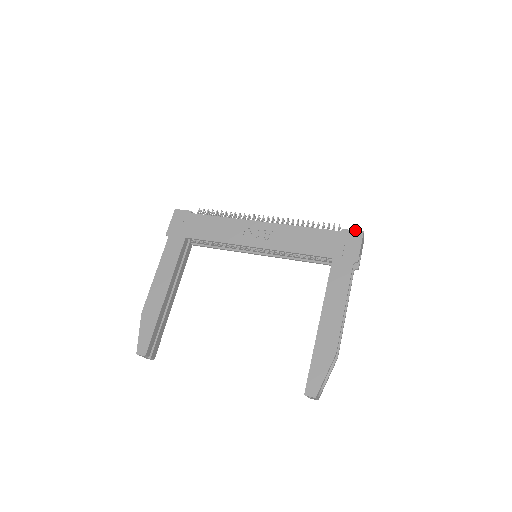
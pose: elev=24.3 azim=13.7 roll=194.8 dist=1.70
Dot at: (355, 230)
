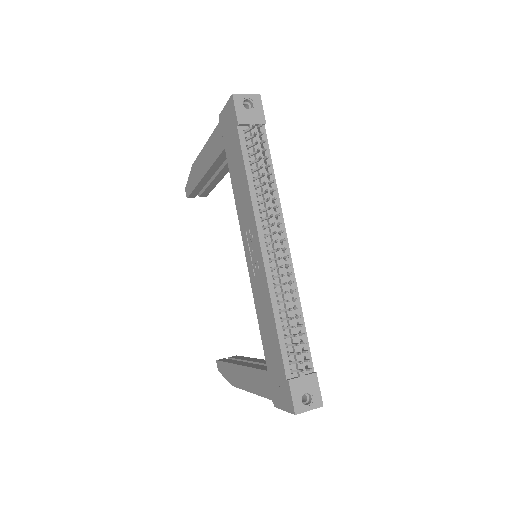
Dot at: (292, 401)
